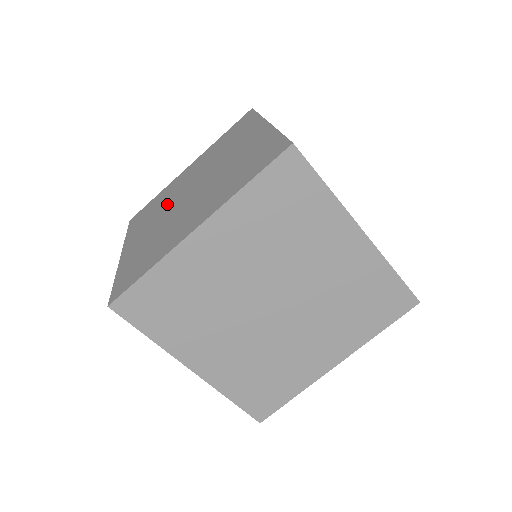
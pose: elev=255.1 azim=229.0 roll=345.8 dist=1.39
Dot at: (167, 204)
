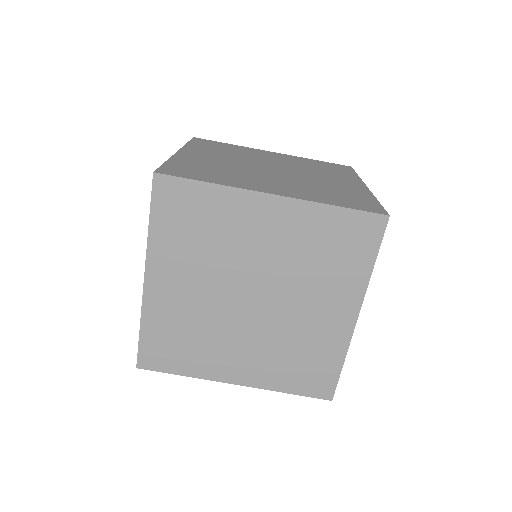
Dot at: (242, 157)
